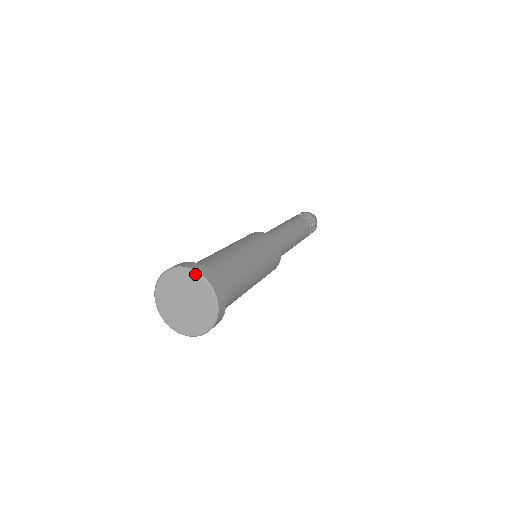
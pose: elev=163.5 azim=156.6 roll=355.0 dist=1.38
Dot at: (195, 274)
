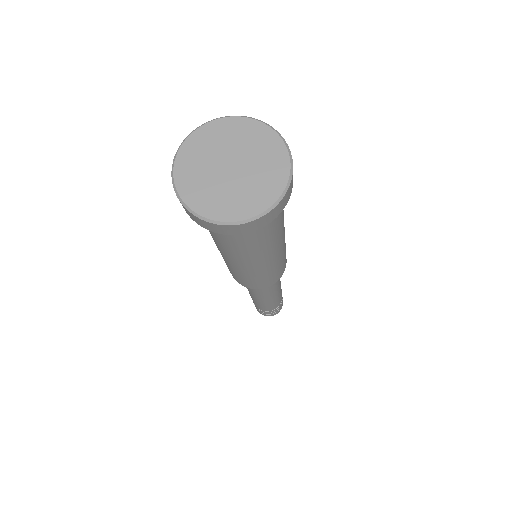
Dot at: (206, 125)
